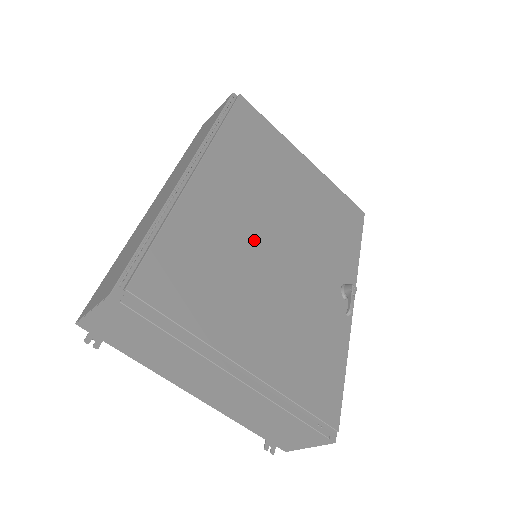
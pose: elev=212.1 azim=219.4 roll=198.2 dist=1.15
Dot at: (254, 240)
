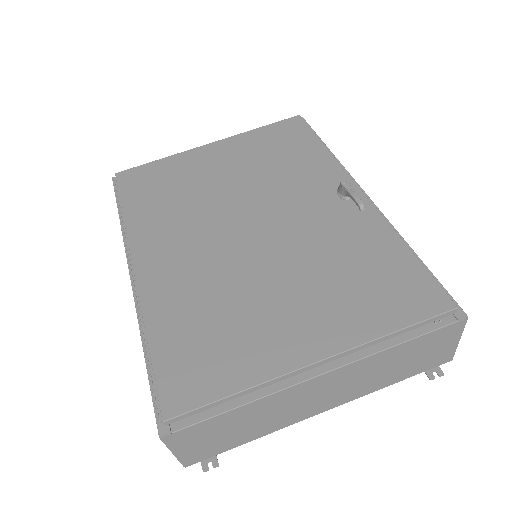
Dot at: (227, 257)
